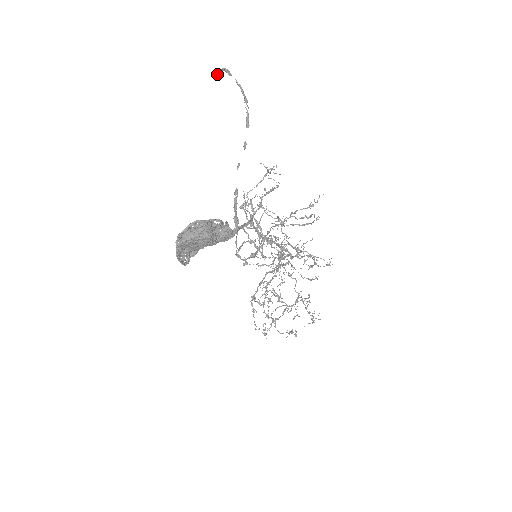
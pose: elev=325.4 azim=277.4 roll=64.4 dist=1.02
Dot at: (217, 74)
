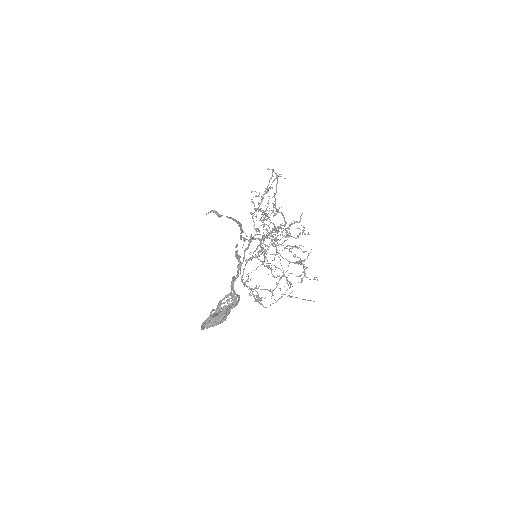
Dot at: occluded
